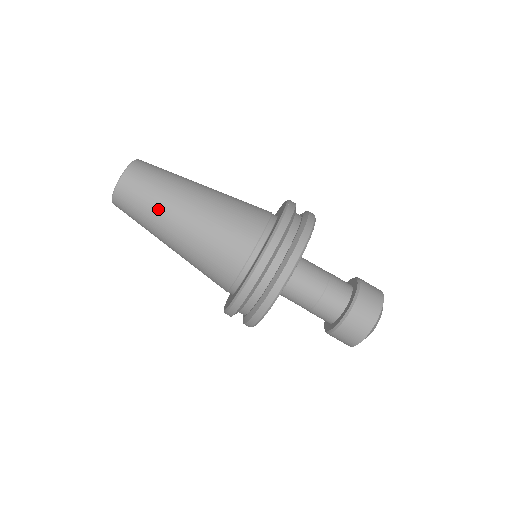
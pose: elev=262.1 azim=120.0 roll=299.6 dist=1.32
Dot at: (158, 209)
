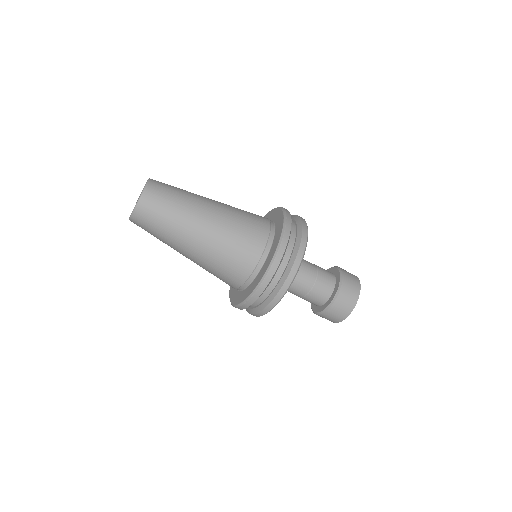
Dot at: (175, 229)
